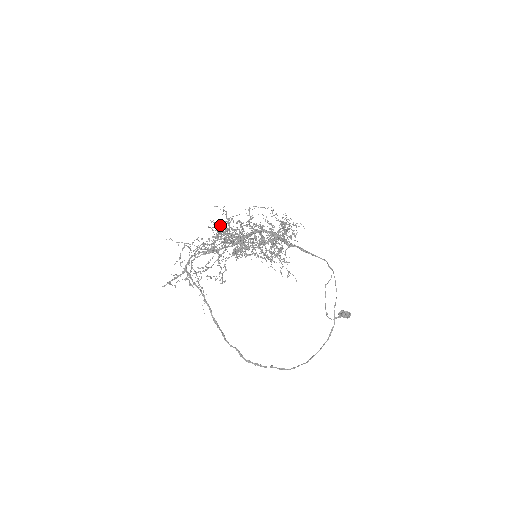
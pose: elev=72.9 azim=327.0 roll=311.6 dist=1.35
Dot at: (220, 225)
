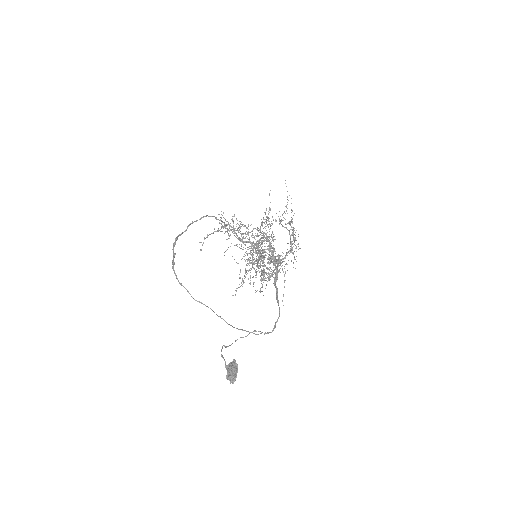
Dot at: occluded
